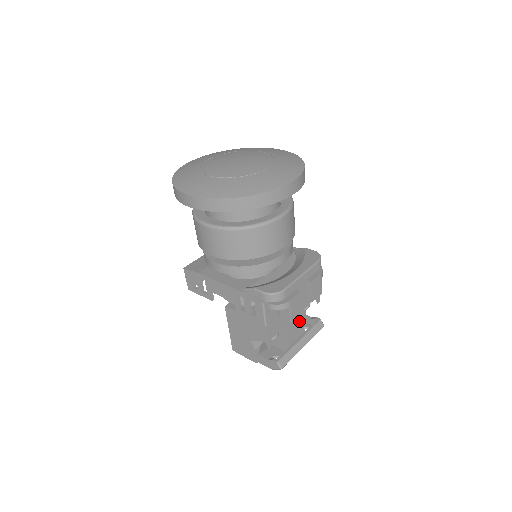
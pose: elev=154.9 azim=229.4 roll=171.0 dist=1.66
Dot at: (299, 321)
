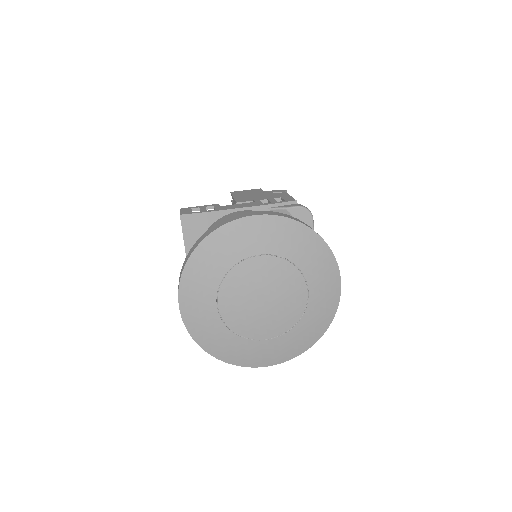
Dot at: occluded
